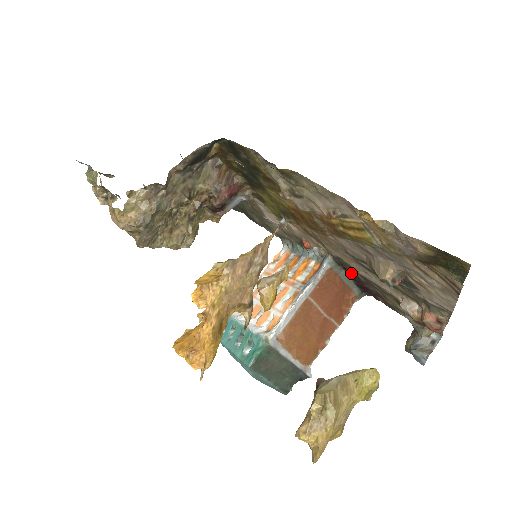
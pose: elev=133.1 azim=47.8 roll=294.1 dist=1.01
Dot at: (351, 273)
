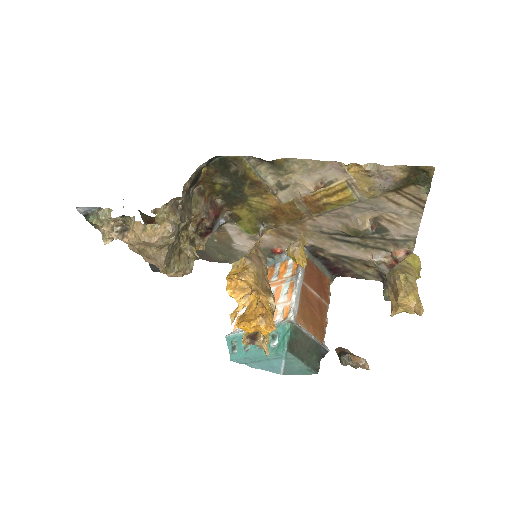
Dot at: (322, 259)
